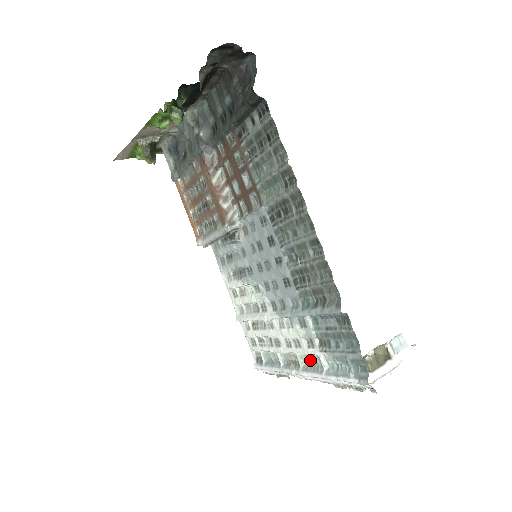
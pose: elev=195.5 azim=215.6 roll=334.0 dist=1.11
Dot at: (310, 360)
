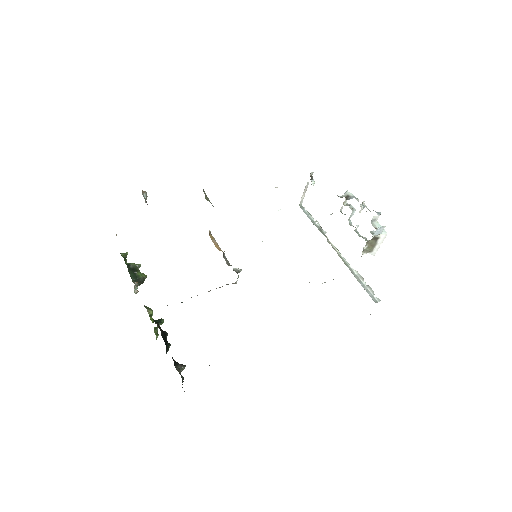
Dot at: occluded
